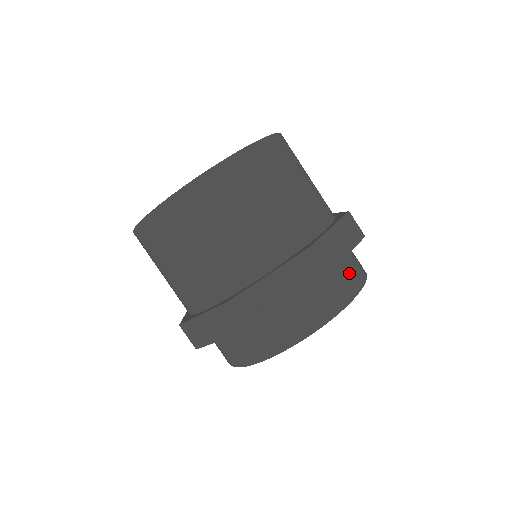
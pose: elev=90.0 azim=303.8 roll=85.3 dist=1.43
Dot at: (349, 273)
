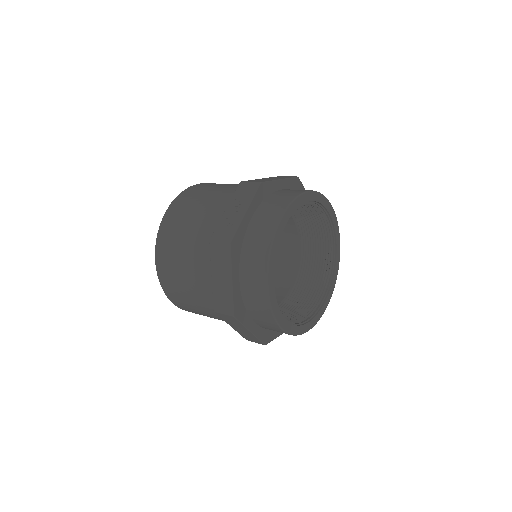
Dot at: (294, 190)
